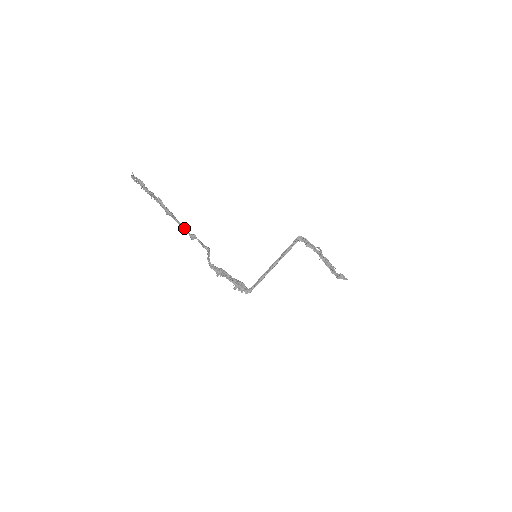
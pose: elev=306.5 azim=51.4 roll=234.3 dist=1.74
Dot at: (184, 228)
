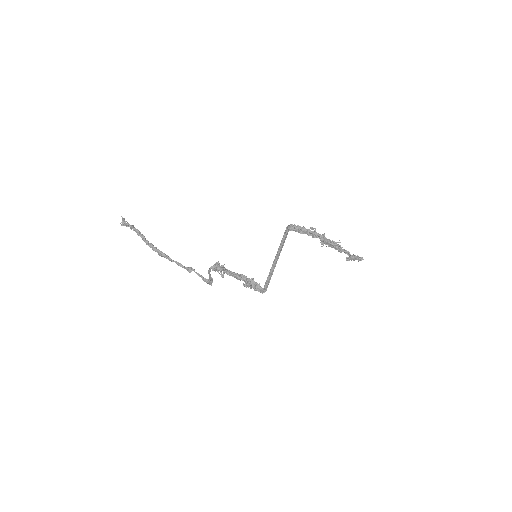
Dot at: (180, 263)
